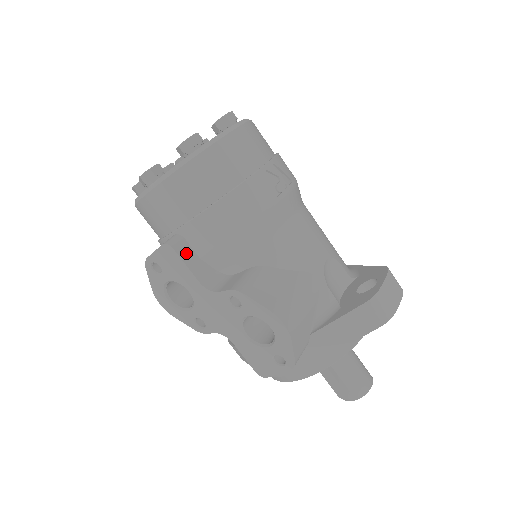
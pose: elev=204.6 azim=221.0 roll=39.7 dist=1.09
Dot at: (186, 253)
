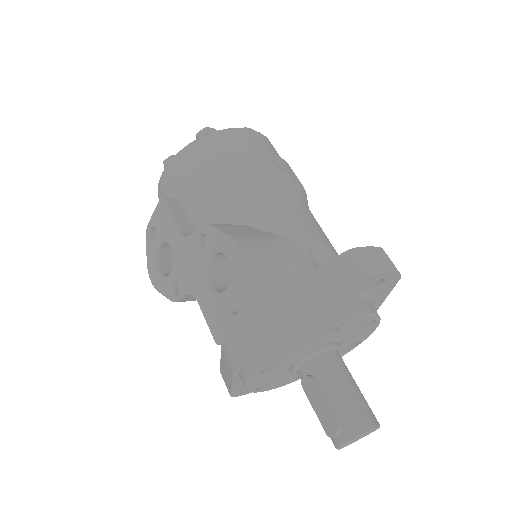
Dot at: (177, 209)
